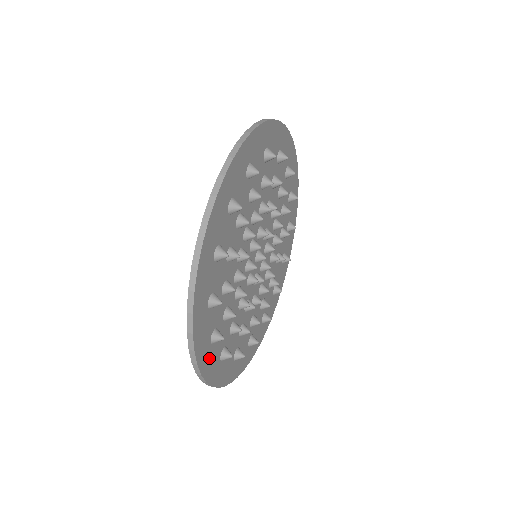
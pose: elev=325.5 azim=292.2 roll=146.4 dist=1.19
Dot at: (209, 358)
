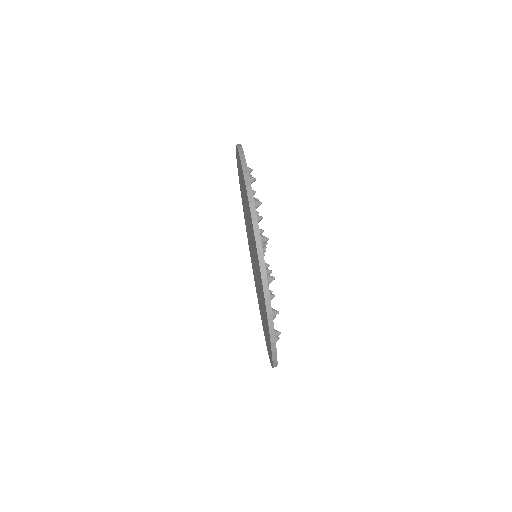
Dot at: occluded
